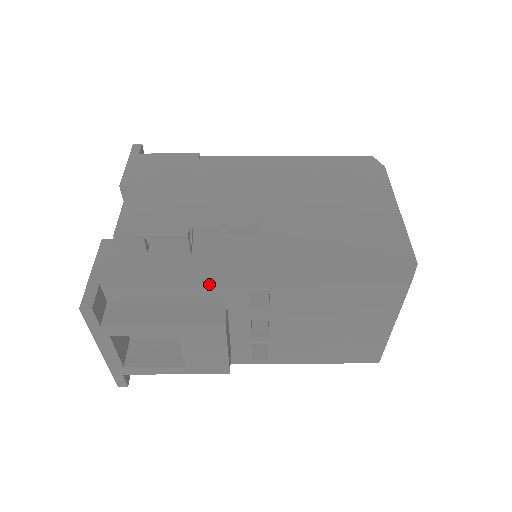
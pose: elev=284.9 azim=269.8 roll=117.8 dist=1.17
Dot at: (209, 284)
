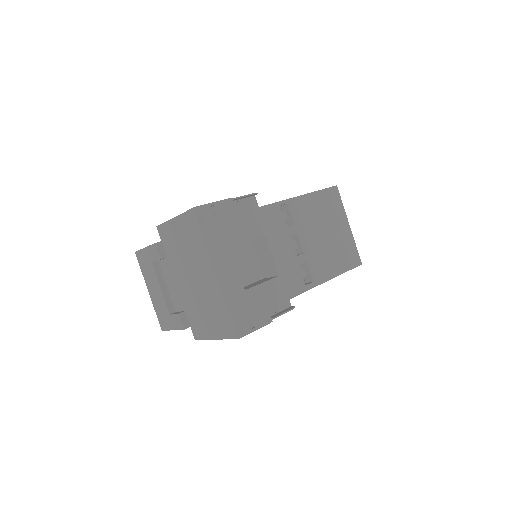
Dot at: (260, 207)
